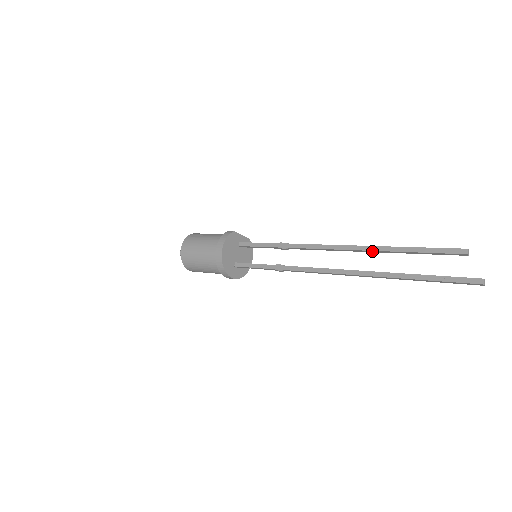
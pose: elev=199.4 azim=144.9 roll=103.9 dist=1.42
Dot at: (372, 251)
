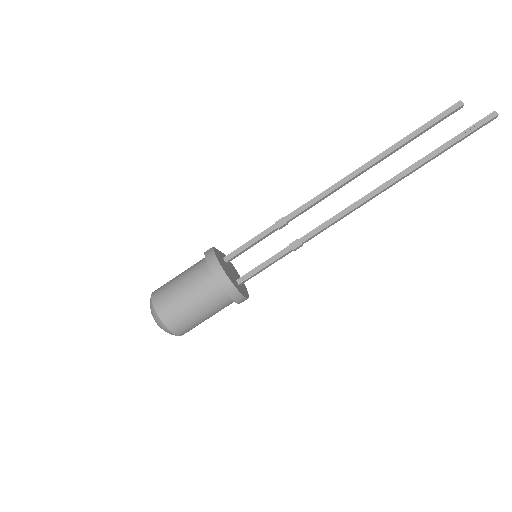
Dot at: (379, 161)
